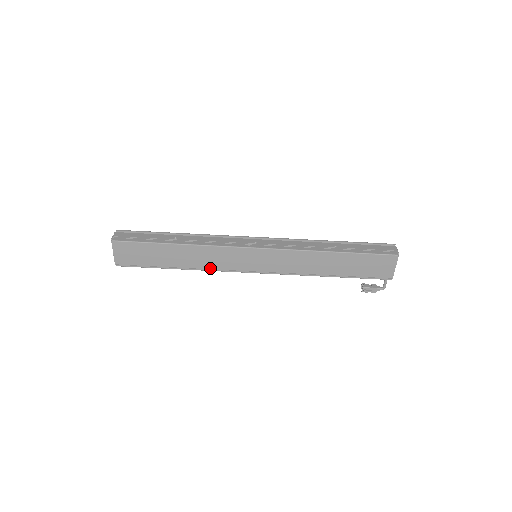
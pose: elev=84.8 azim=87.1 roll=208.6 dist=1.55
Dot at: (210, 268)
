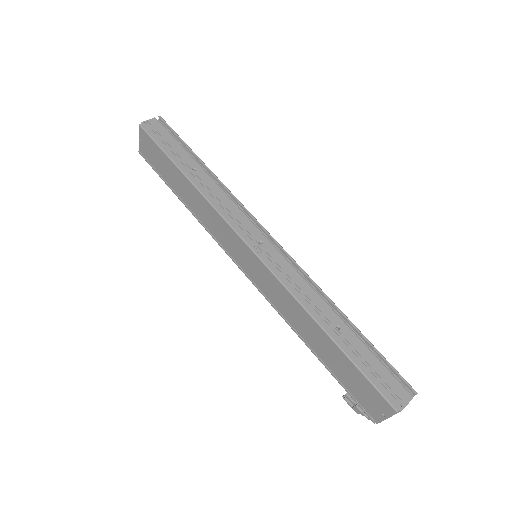
Dot at: (207, 227)
